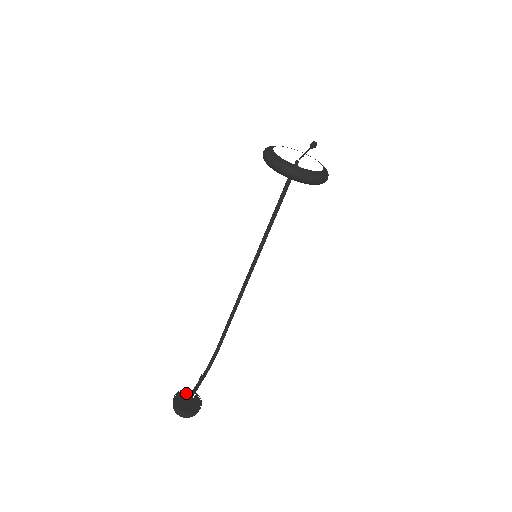
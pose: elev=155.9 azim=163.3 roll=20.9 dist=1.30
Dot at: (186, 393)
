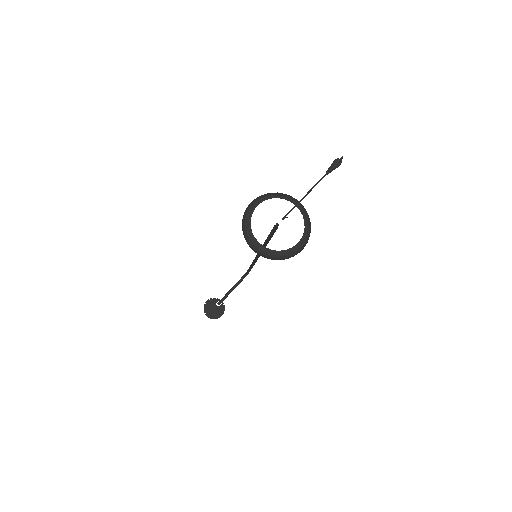
Dot at: (215, 301)
